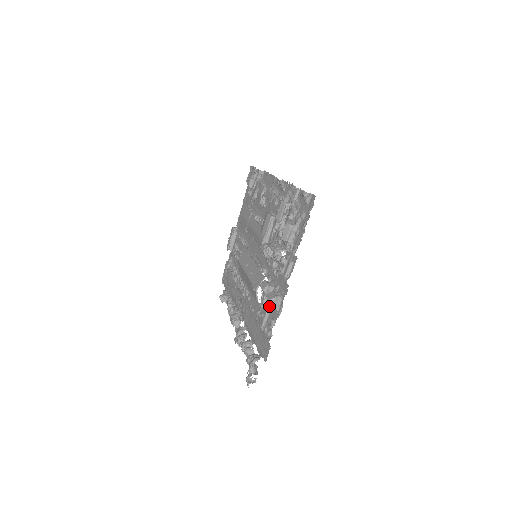
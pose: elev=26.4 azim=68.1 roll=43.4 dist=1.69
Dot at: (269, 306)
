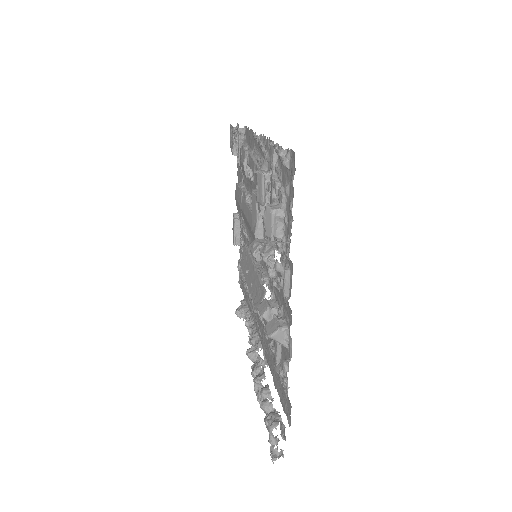
Dot at: occluded
